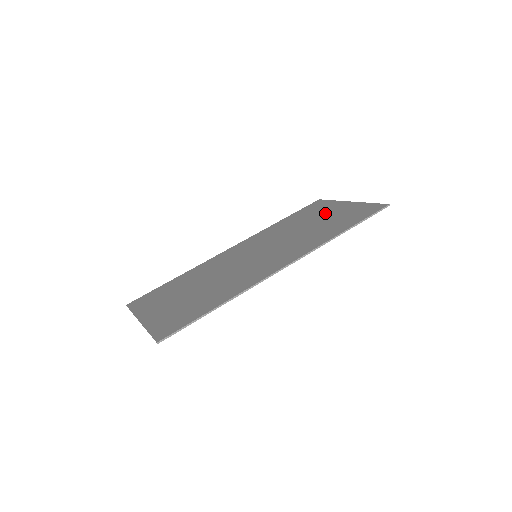
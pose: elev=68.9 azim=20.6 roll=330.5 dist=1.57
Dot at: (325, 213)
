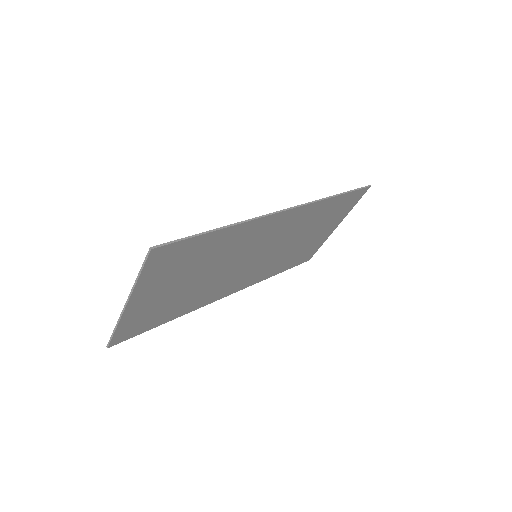
Dot at: occluded
